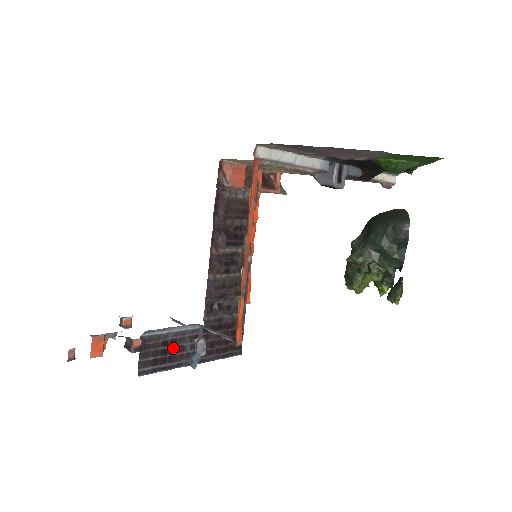
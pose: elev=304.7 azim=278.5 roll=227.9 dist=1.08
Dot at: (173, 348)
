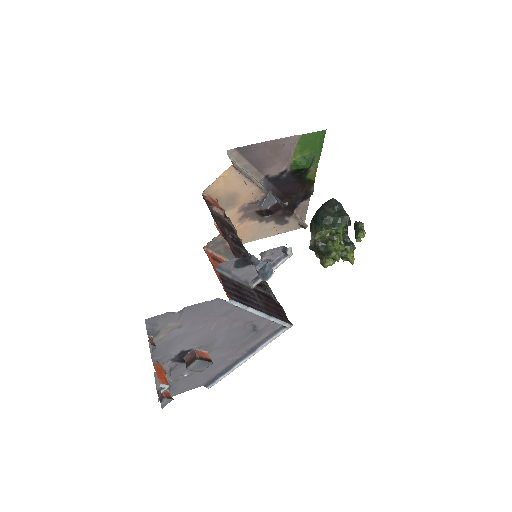
Dot at: (242, 293)
